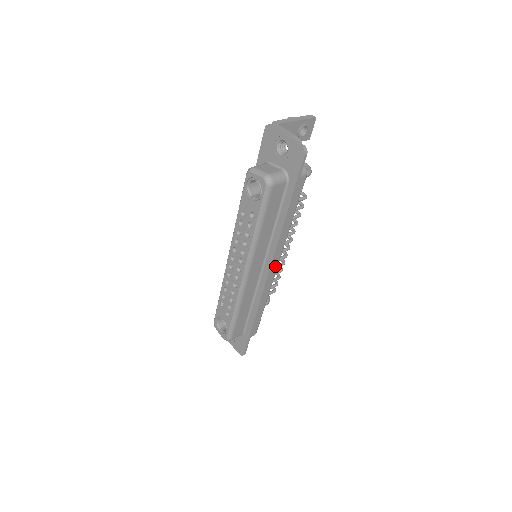
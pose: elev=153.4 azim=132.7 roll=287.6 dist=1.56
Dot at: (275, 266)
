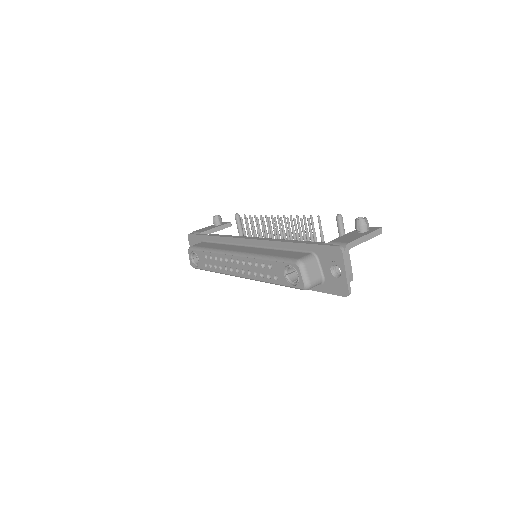
Dot at: occluded
